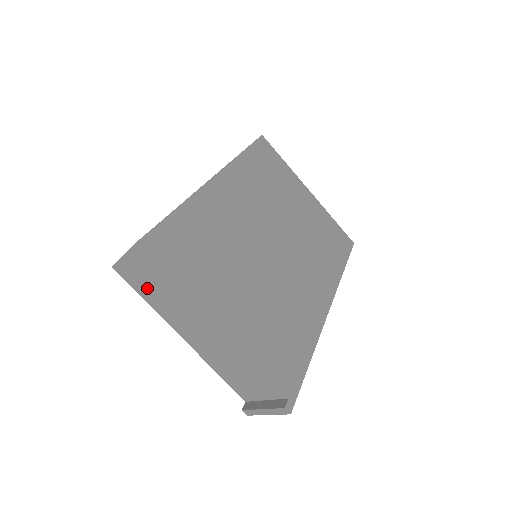
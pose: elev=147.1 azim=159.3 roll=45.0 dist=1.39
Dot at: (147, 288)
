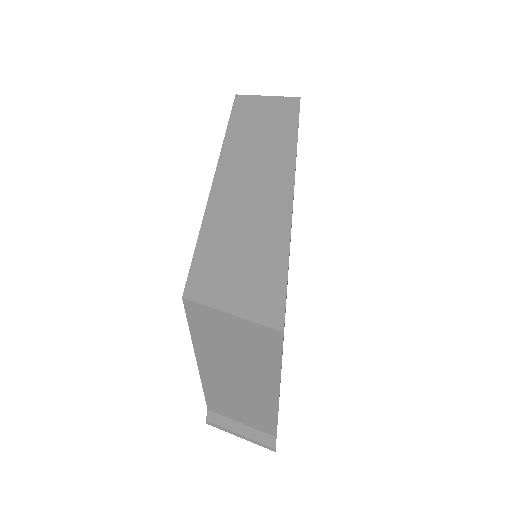
Dot at: (217, 336)
